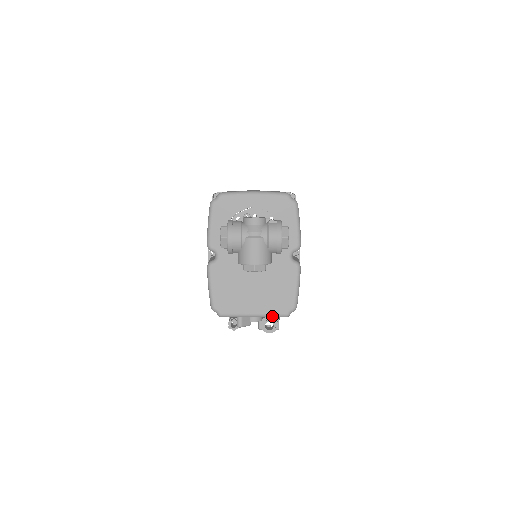
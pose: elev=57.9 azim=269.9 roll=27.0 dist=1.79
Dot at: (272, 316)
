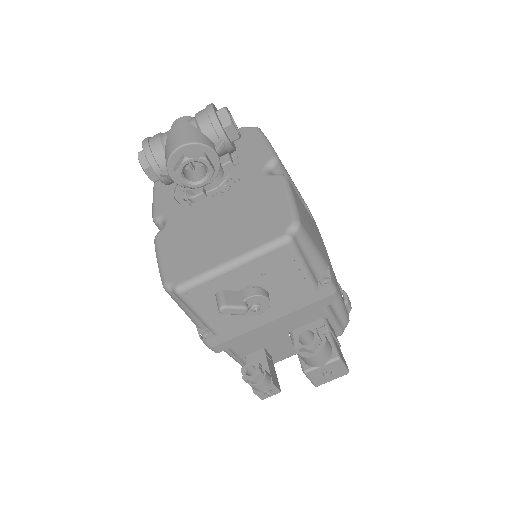
Dot at: (261, 251)
